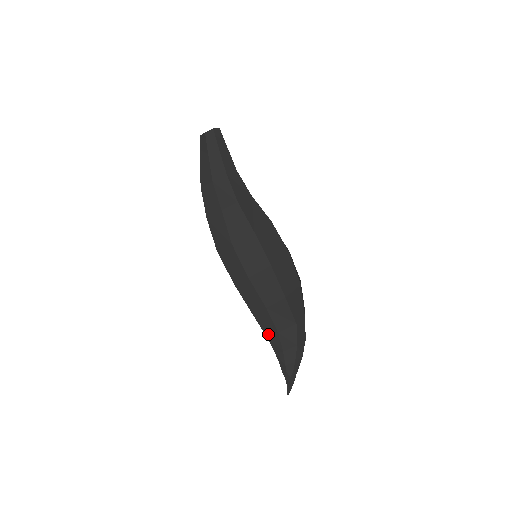
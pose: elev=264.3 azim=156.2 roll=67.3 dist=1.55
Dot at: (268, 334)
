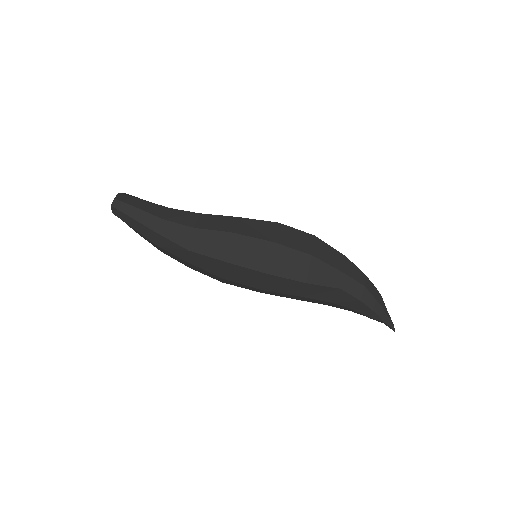
Dot at: (328, 305)
